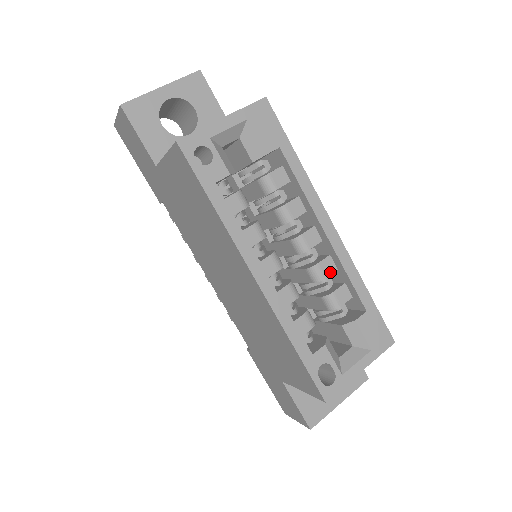
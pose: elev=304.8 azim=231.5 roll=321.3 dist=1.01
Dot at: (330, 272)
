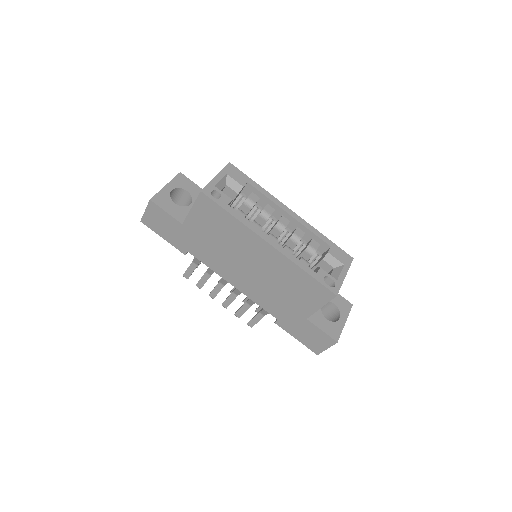
Dot at: (302, 235)
